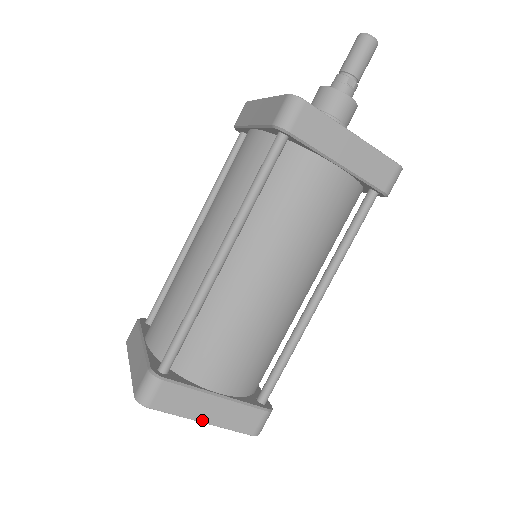
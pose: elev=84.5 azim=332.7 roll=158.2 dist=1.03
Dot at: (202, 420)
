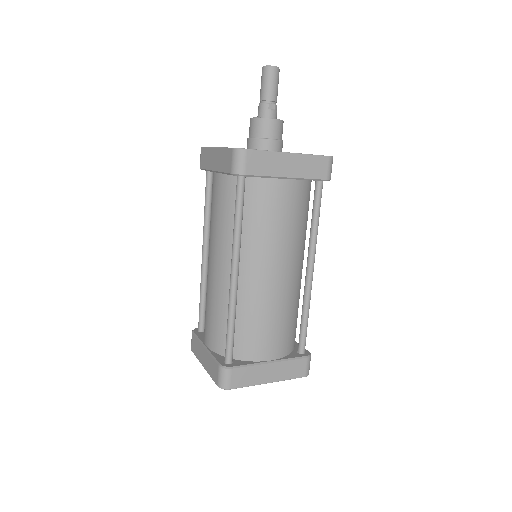
Dot at: (267, 382)
